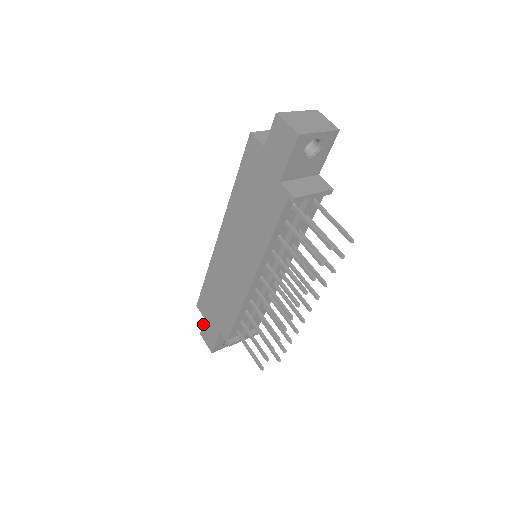
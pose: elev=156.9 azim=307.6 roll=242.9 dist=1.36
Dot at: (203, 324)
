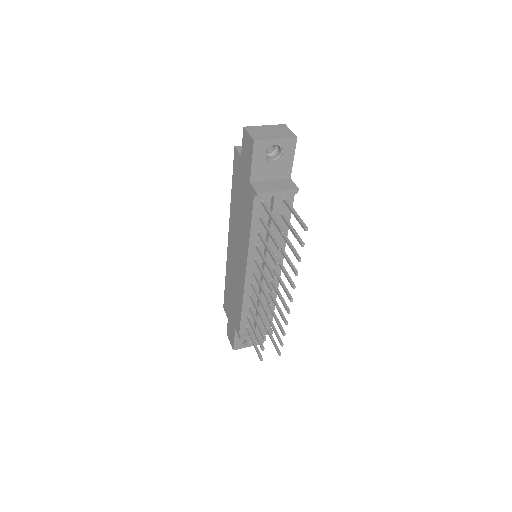
Dot at: (227, 324)
